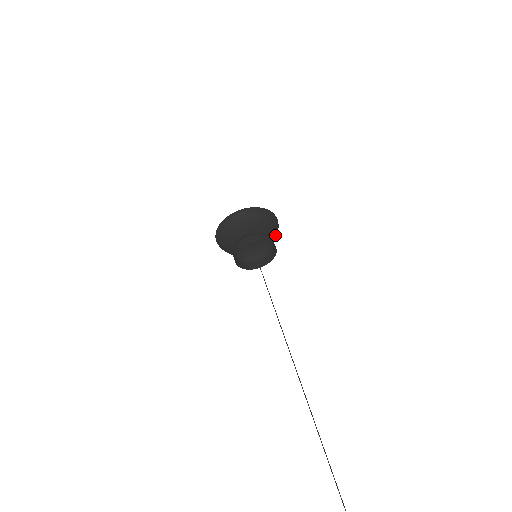
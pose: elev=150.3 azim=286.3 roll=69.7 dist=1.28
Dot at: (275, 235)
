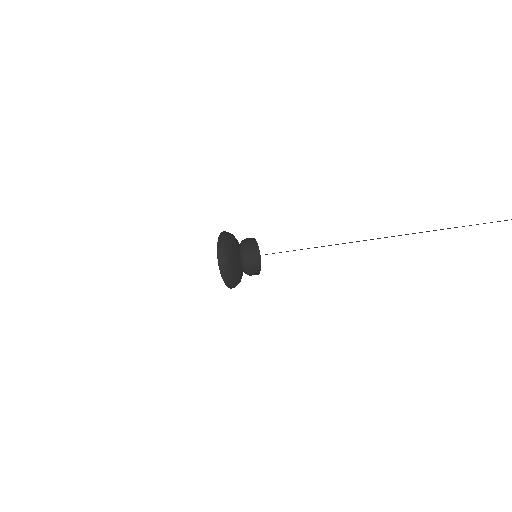
Dot at: occluded
